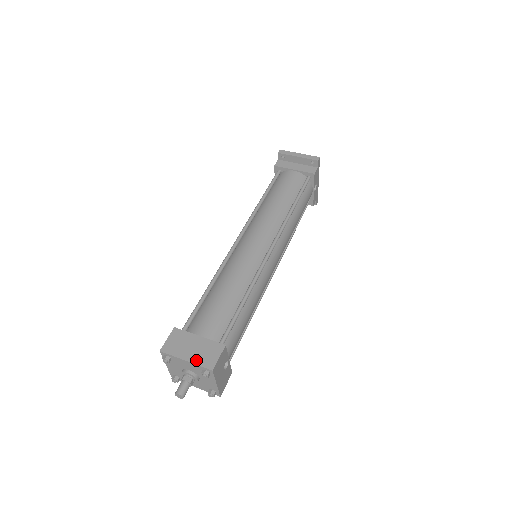
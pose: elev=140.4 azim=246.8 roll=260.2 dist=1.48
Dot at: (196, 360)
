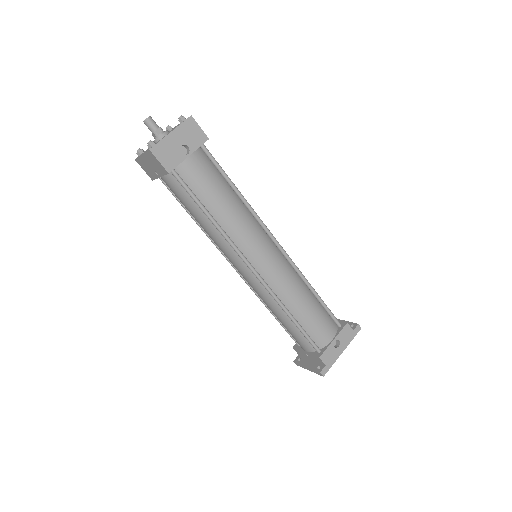
Dot at: occluded
